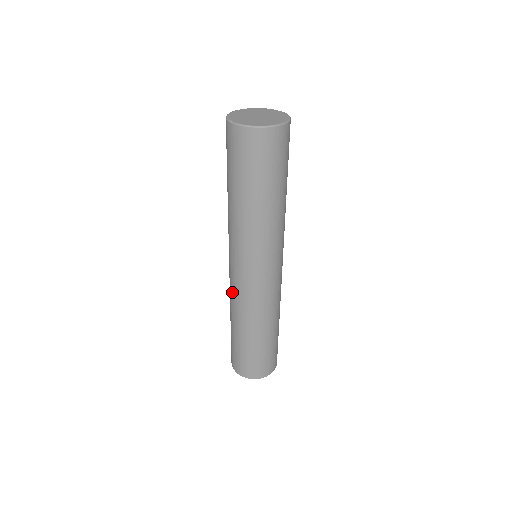
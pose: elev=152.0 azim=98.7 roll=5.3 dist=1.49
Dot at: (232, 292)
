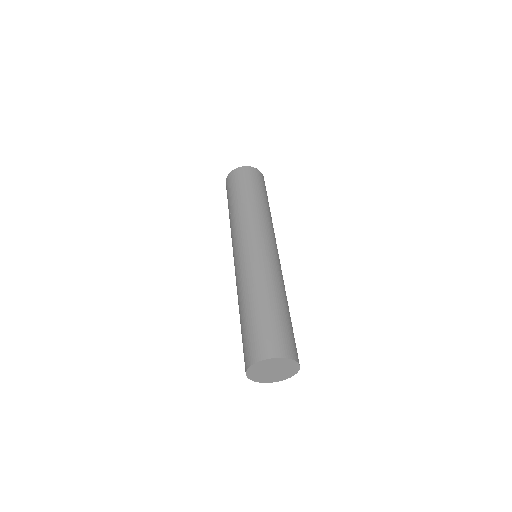
Dot at: (238, 275)
